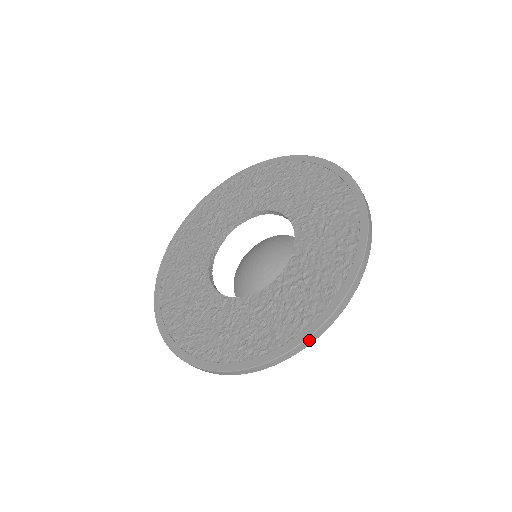
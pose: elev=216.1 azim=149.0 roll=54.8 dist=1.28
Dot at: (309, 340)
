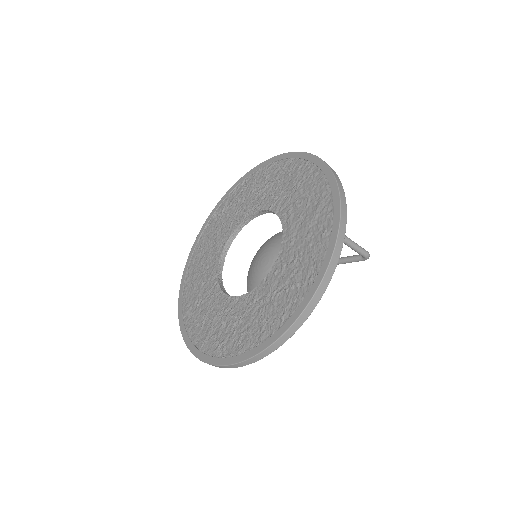
Dot at: (210, 364)
